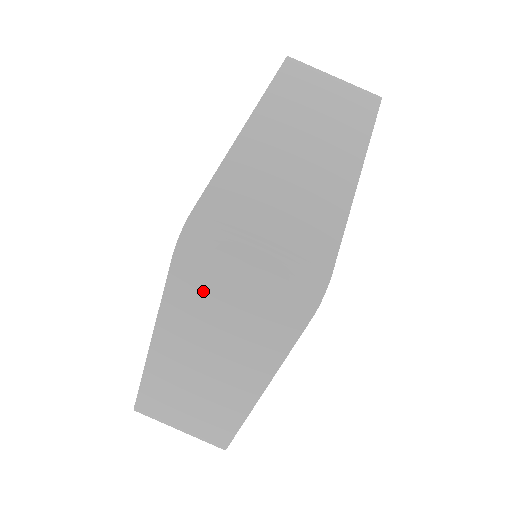
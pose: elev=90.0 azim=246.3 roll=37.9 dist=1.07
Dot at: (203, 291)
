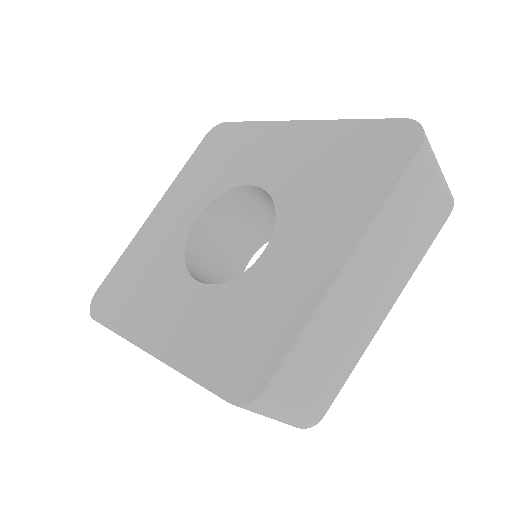
Dot at: occluded
